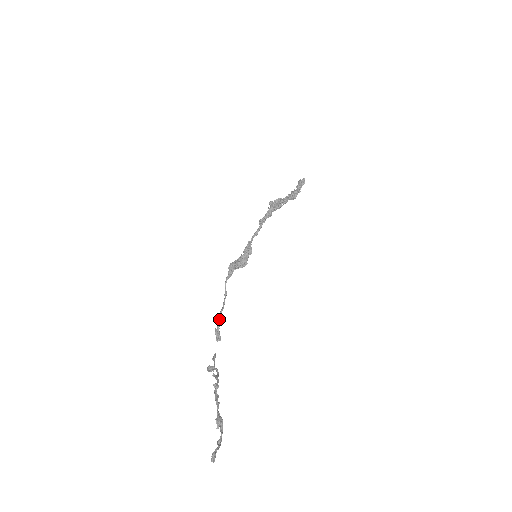
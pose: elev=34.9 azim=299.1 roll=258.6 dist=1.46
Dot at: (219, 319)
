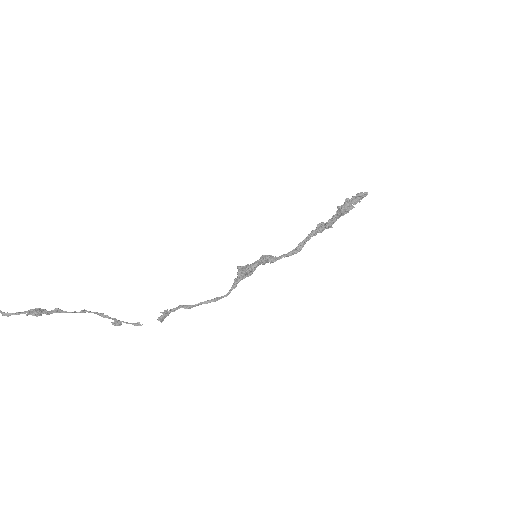
Dot at: (180, 305)
